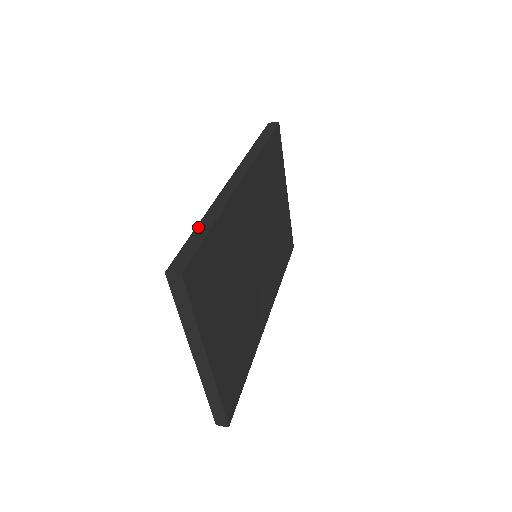
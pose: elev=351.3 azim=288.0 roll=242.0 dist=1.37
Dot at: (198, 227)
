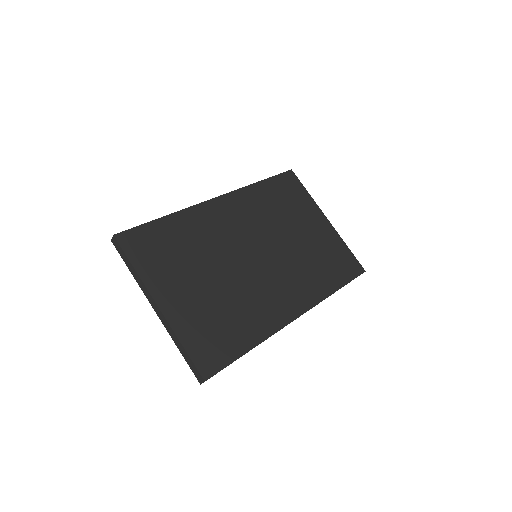
Dot at: occluded
